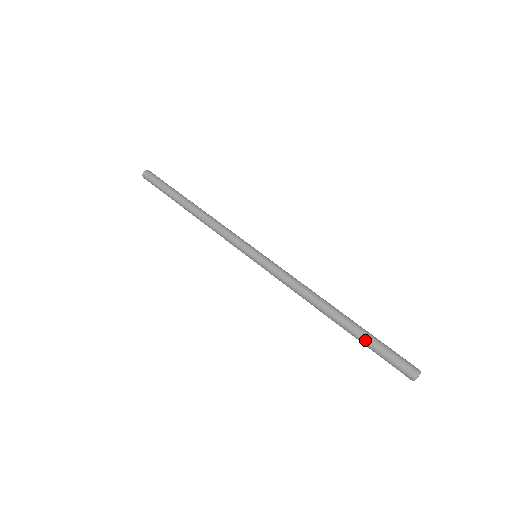
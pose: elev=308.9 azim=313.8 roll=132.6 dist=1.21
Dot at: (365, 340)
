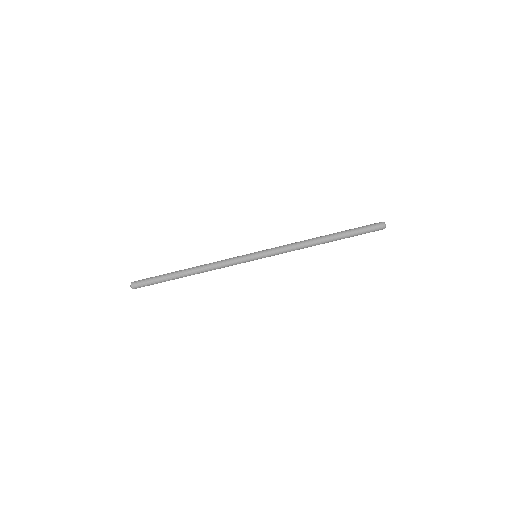
Dot at: (350, 234)
